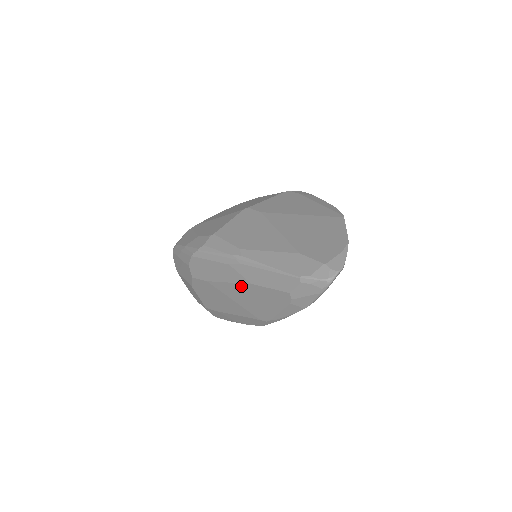
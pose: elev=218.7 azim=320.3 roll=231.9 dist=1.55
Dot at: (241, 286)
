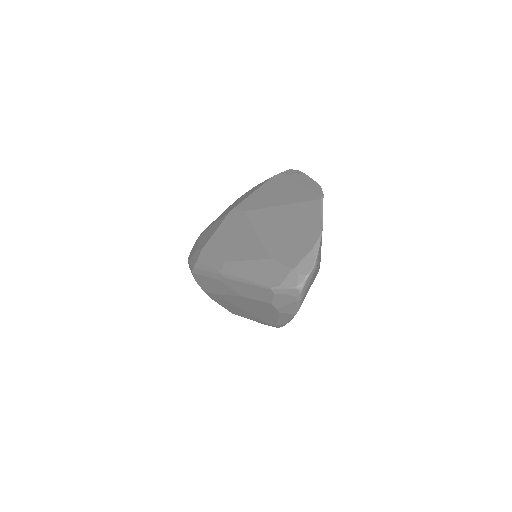
Dot at: (236, 298)
